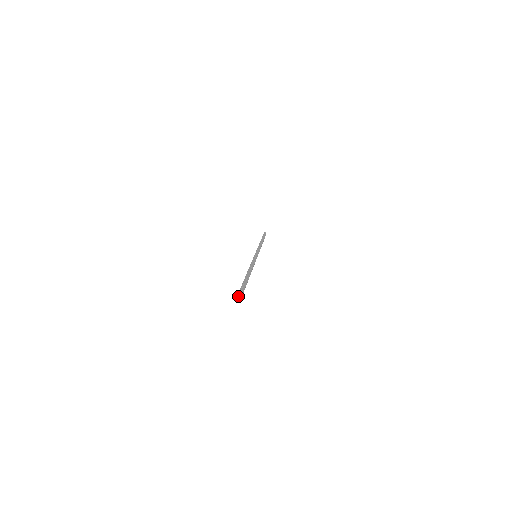
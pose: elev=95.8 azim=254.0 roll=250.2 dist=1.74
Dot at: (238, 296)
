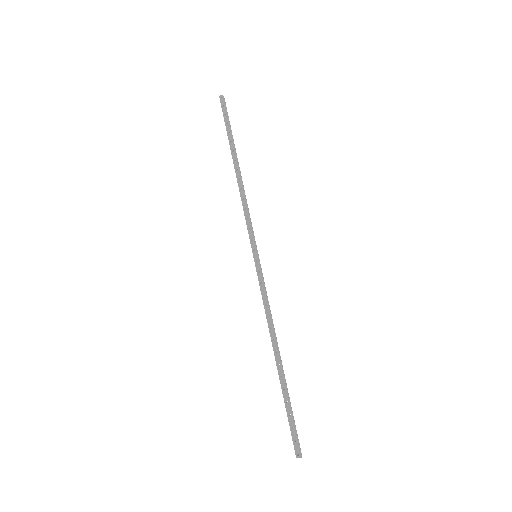
Dot at: occluded
